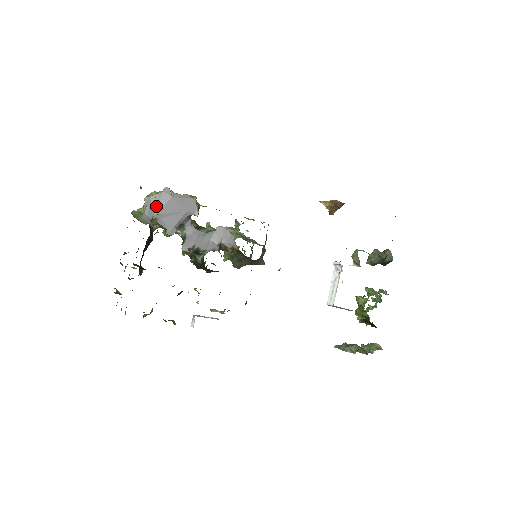
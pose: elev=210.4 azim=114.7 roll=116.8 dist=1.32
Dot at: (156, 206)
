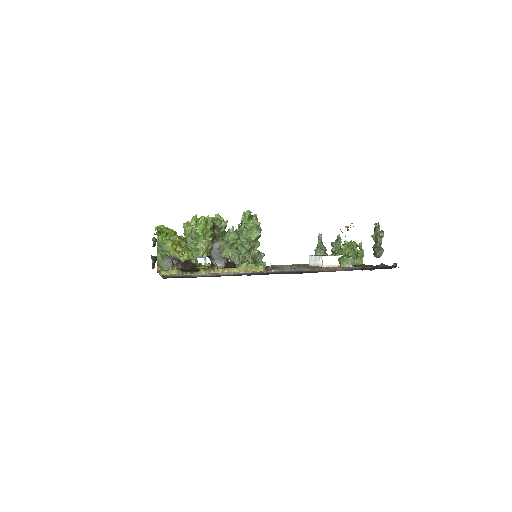
Dot at: occluded
